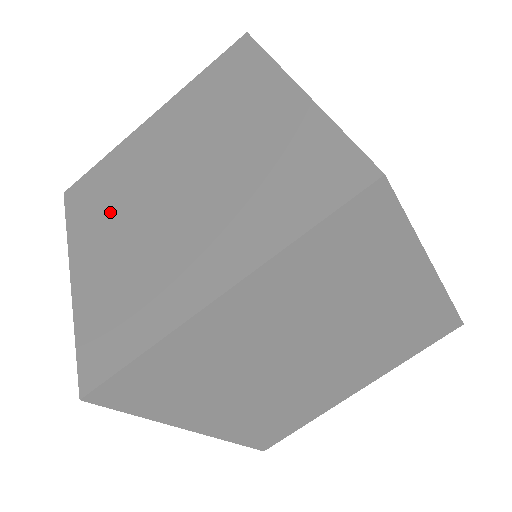
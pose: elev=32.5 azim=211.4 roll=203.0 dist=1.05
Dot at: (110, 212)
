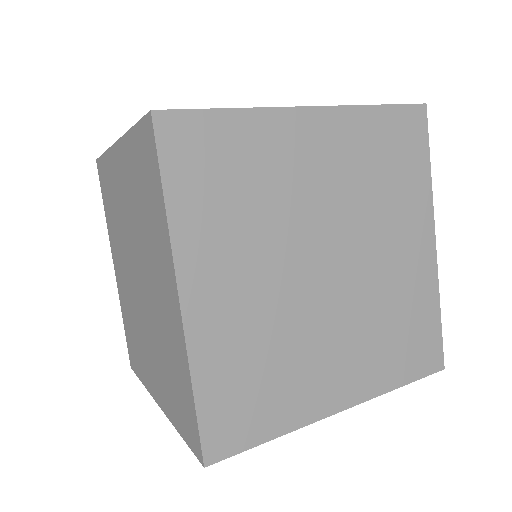
Dot at: (245, 236)
